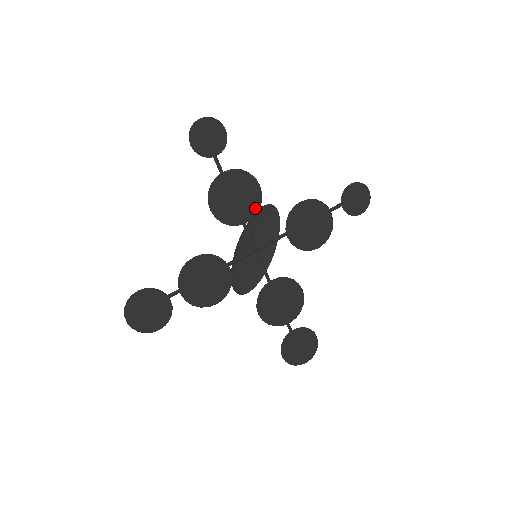
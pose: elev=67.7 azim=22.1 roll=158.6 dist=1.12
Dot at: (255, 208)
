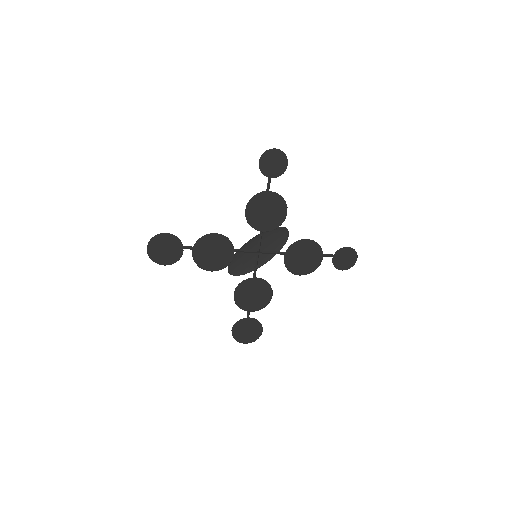
Dot at: (275, 226)
